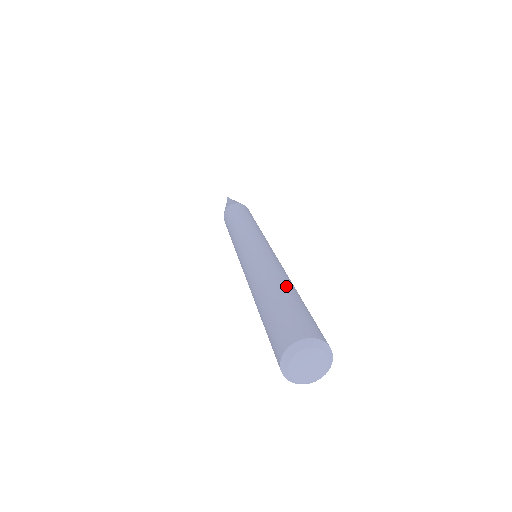
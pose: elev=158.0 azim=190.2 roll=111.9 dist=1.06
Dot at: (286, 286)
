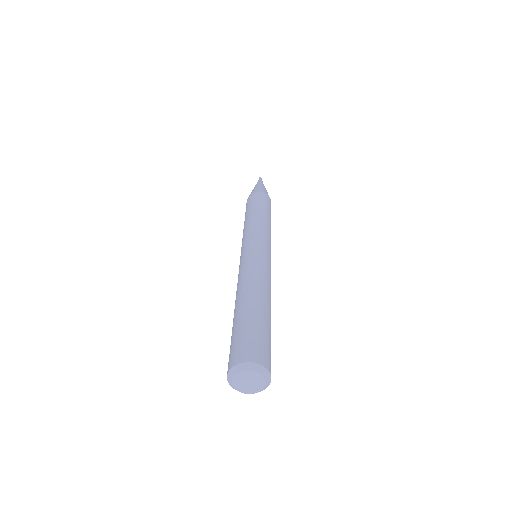
Dot at: (250, 302)
